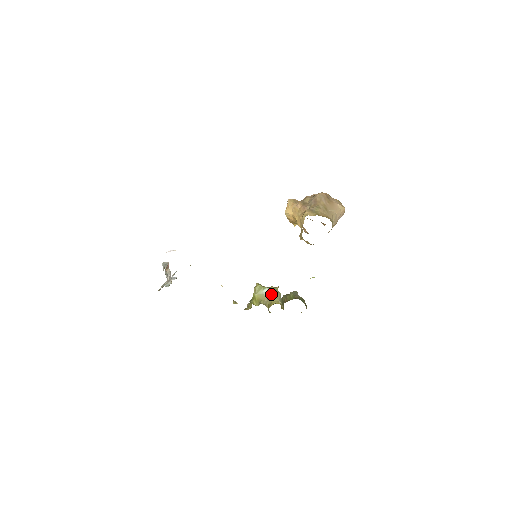
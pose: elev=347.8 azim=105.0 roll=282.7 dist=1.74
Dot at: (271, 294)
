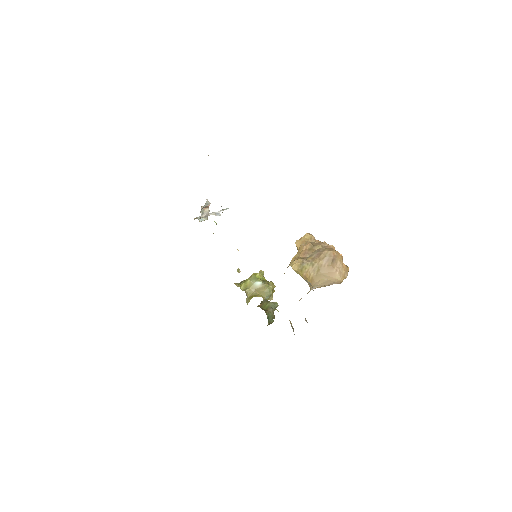
Dot at: (261, 289)
